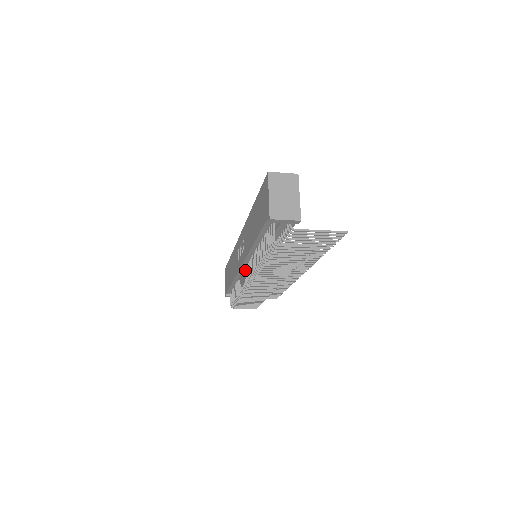
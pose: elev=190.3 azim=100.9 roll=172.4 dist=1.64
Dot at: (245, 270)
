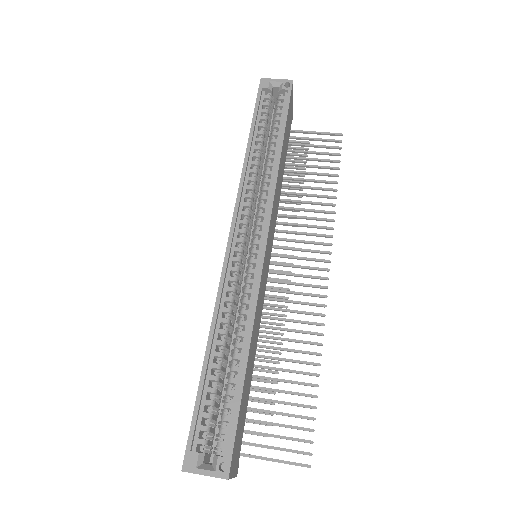
Dot at: occluded
